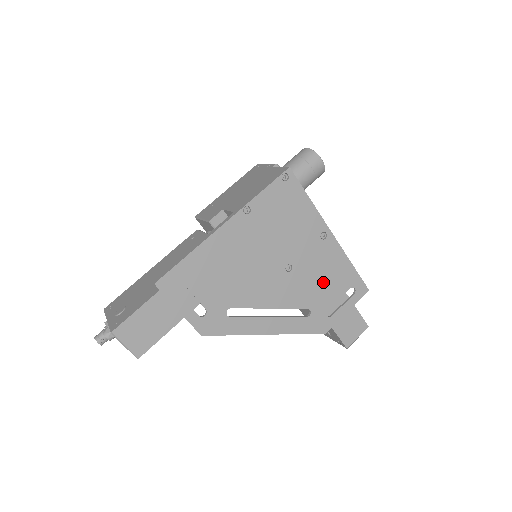
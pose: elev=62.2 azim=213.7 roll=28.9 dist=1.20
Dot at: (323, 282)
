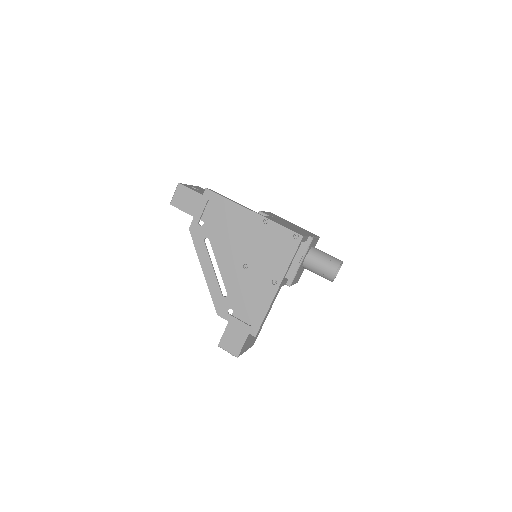
Dot at: (247, 296)
